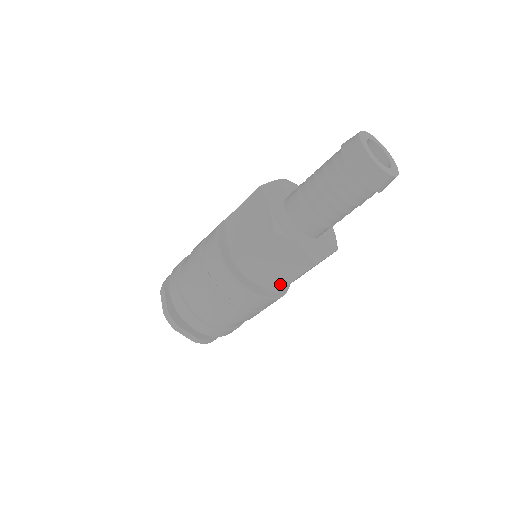
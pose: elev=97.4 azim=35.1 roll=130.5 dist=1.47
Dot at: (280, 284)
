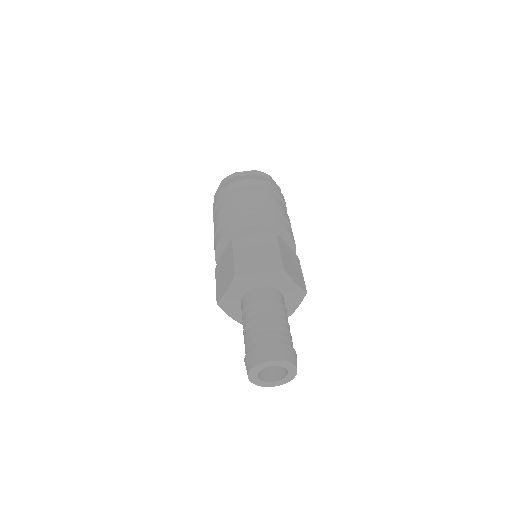
Dot at: occluded
